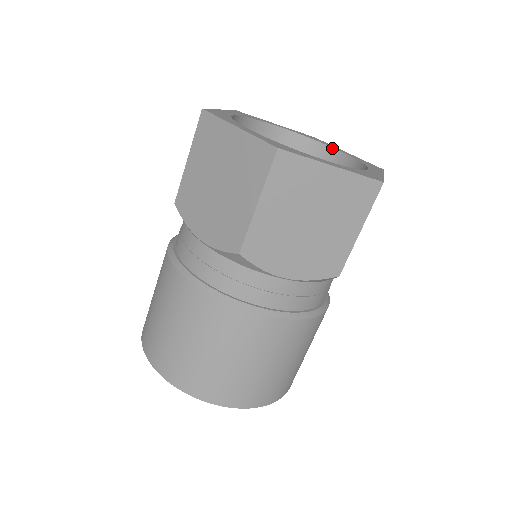
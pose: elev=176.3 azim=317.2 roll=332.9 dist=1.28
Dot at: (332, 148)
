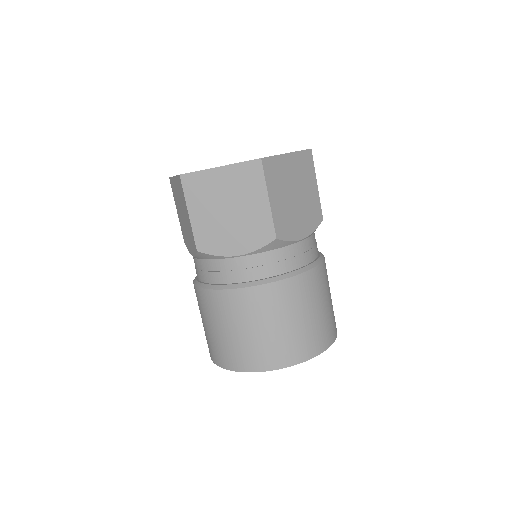
Dot at: occluded
